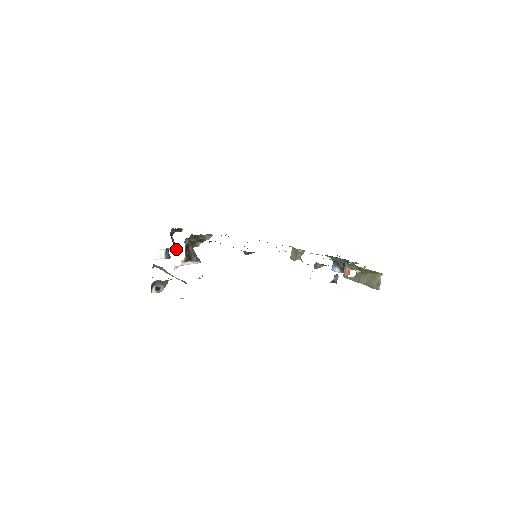
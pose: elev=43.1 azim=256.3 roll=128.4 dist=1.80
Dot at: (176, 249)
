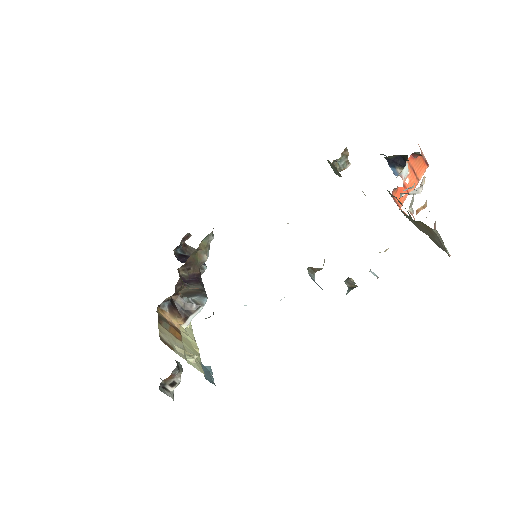
Dot at: occluded
